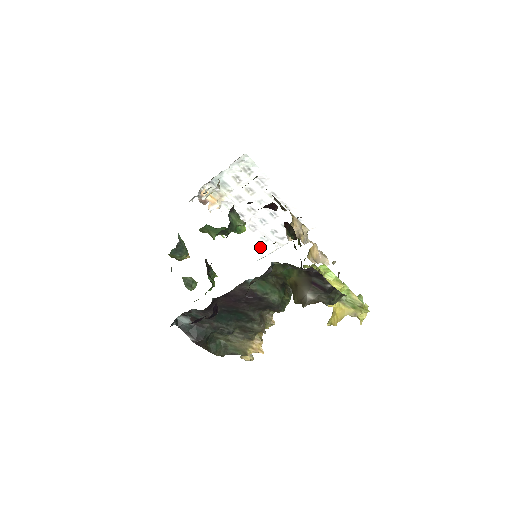
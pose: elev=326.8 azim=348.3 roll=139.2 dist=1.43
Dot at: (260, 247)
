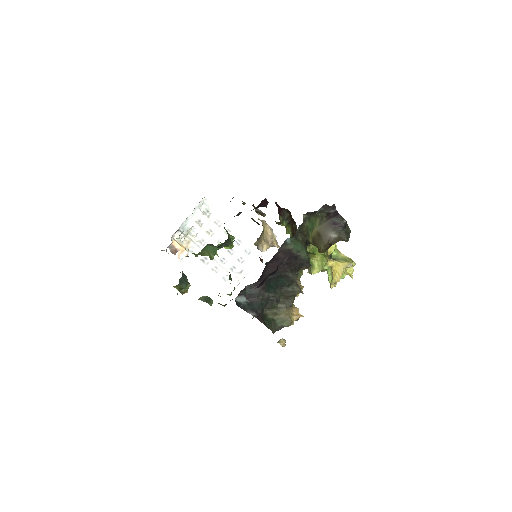
Dot at: (224, 288)
